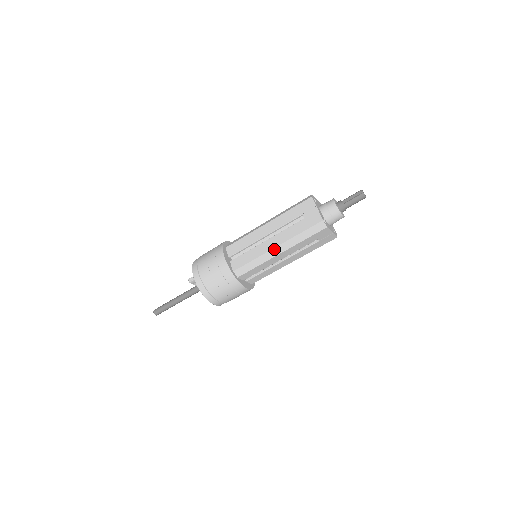
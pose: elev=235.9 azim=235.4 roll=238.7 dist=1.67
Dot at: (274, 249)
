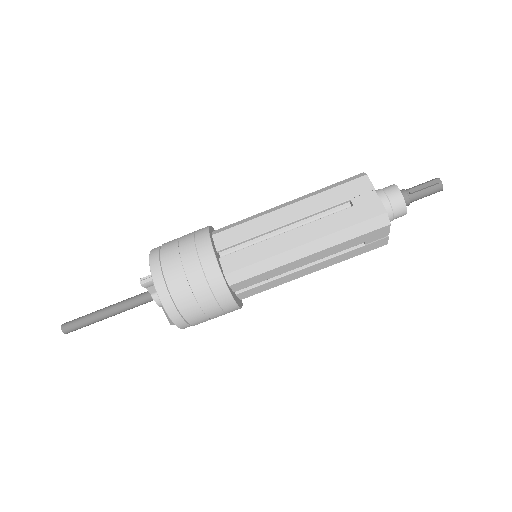
Dot at: (300, 247)
